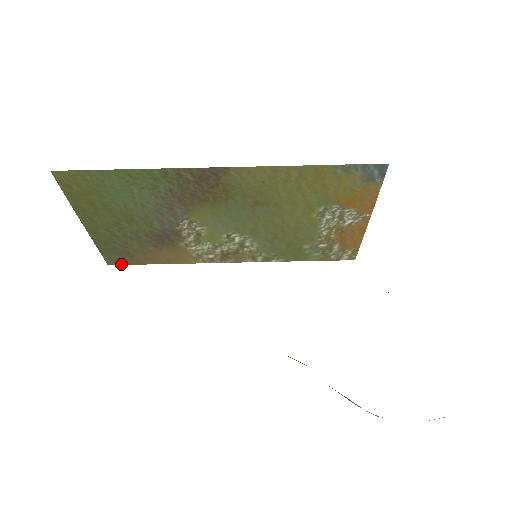
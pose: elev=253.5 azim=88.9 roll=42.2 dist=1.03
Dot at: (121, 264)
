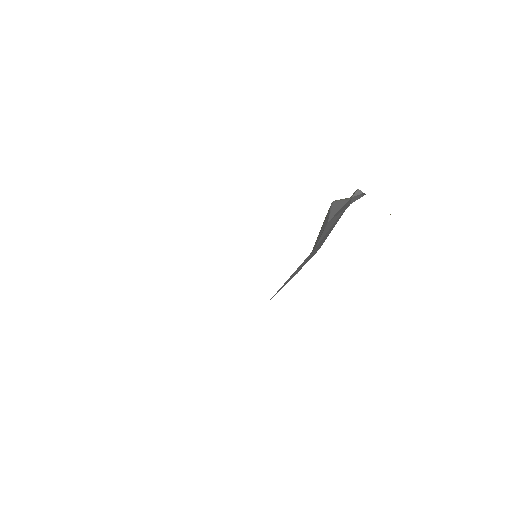
Dot at: occluded
